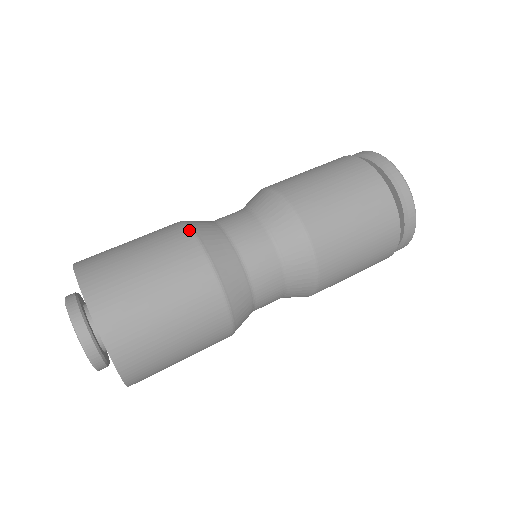
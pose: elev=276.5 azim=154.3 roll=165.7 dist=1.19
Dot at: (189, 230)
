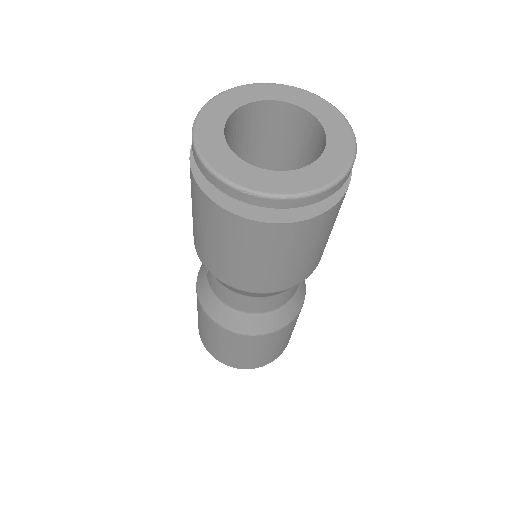
Dot at: (212, 321)
